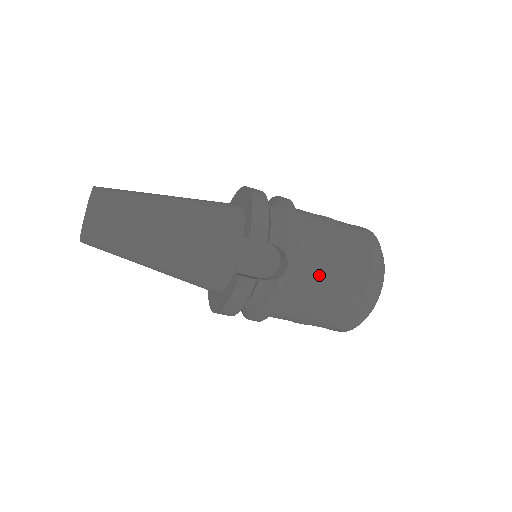
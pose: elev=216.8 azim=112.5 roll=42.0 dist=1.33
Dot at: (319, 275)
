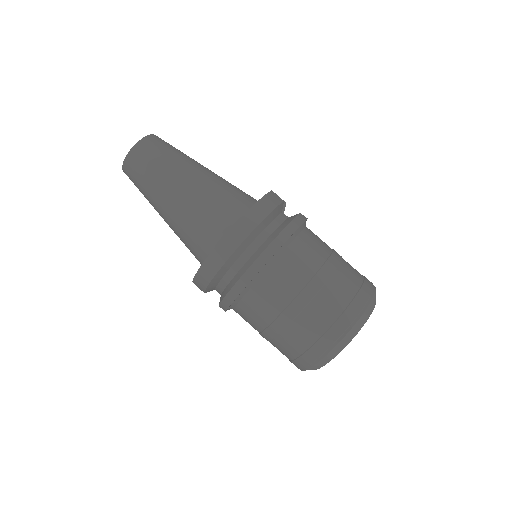
Dot at: (326, 244)
